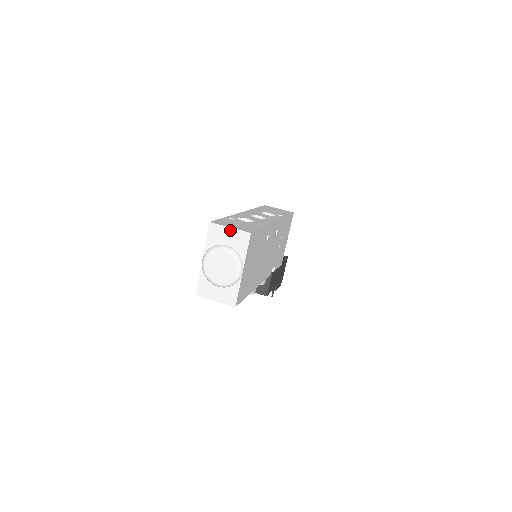
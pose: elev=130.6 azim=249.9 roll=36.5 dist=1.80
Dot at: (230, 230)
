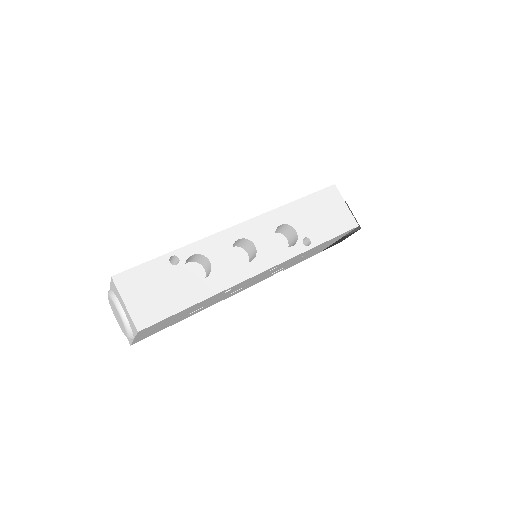
Dot at: (124, 306)
